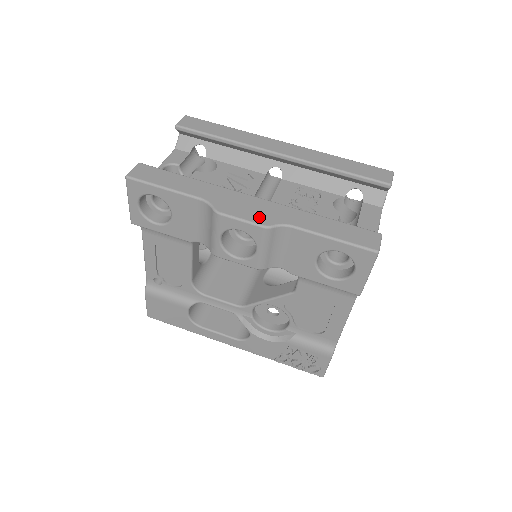
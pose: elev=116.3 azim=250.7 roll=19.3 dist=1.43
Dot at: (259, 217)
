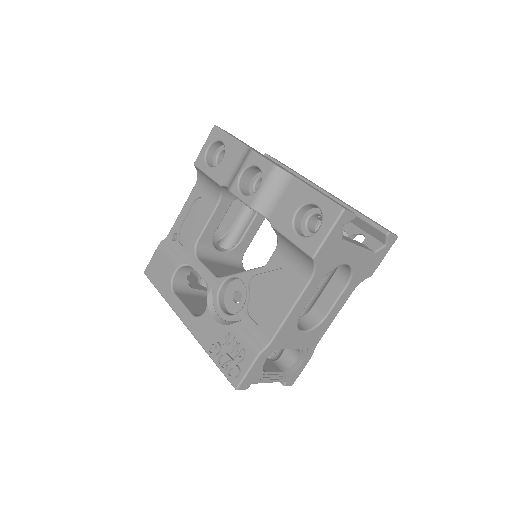
Dot at: (276, 164)
